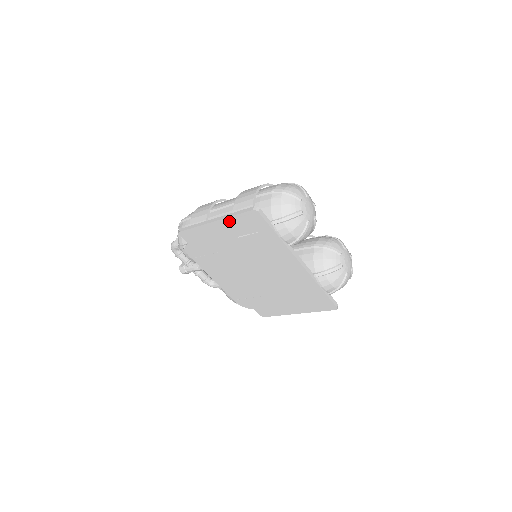
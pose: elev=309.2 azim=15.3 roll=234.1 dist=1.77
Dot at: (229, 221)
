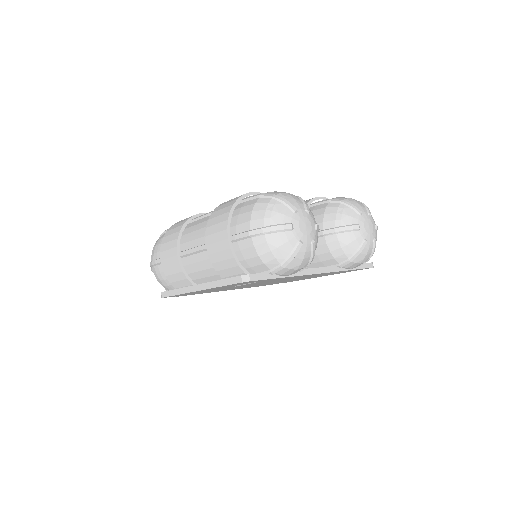
Dot at: occluded
